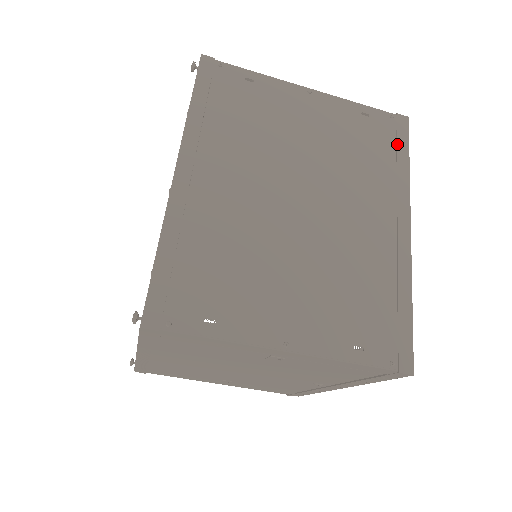
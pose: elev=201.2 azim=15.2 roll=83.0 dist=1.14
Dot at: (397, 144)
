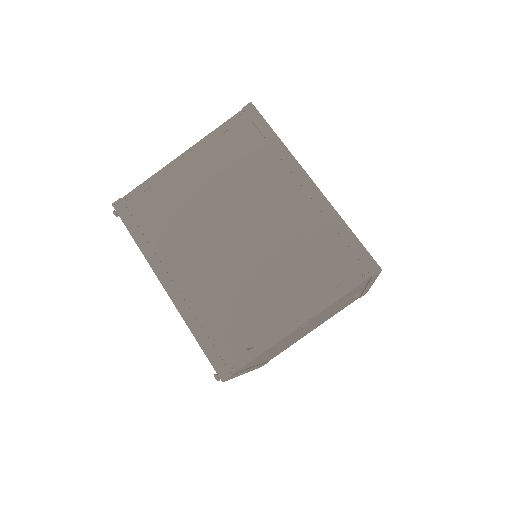
Dot at: occluded
